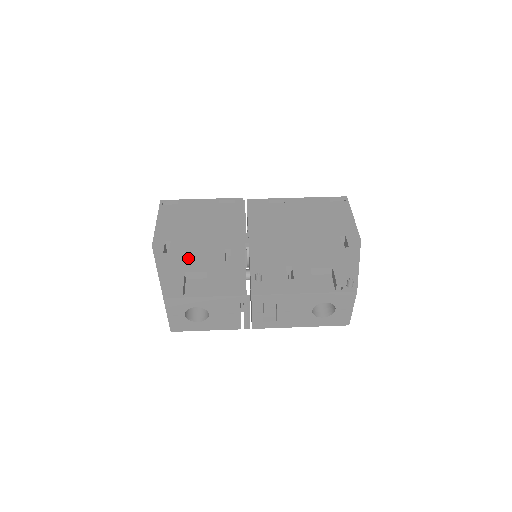
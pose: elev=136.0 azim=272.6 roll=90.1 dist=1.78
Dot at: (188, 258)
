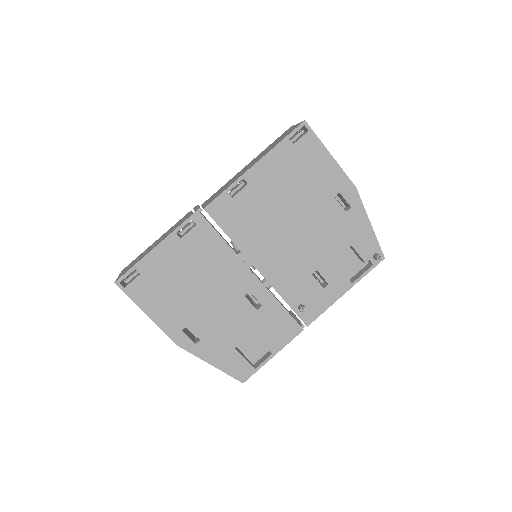
Dot at: (223, 332)
